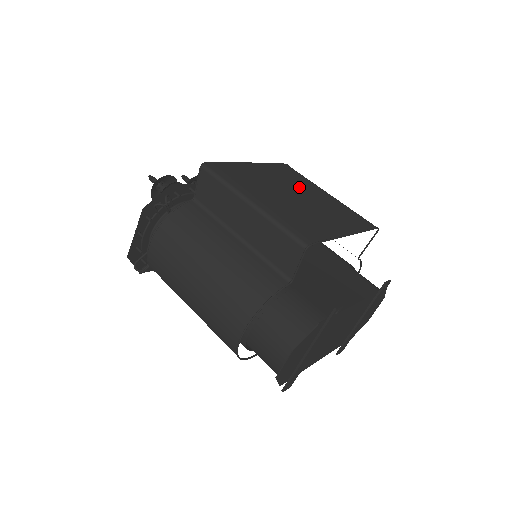
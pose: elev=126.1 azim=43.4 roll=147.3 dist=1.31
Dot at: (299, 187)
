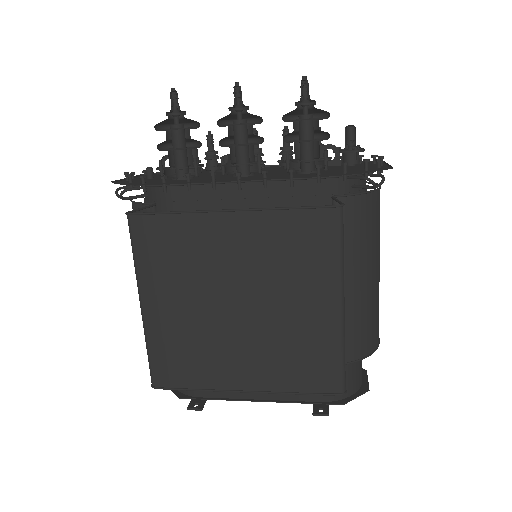
Dot at: (273, 283)
